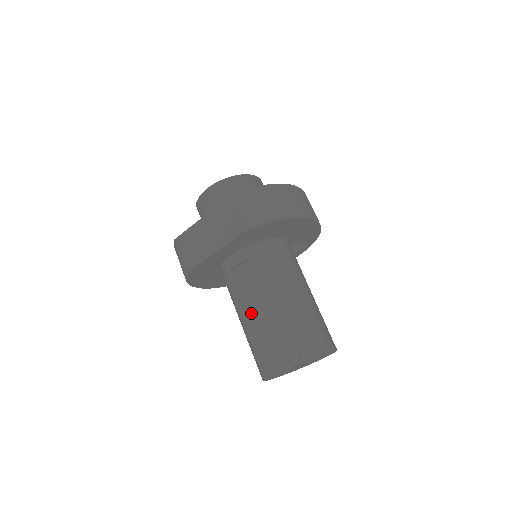
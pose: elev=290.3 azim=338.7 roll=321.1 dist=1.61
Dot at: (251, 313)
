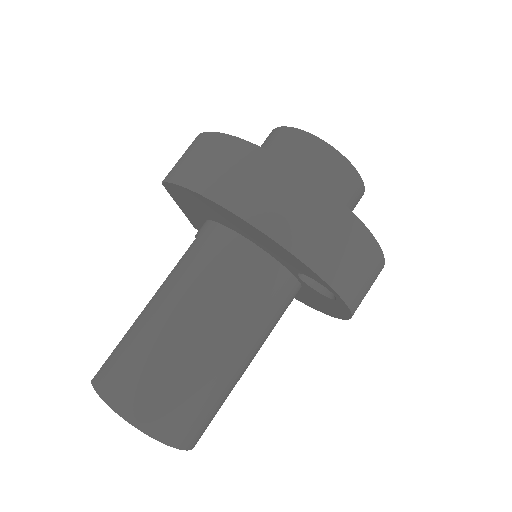
Dot at: occluded
